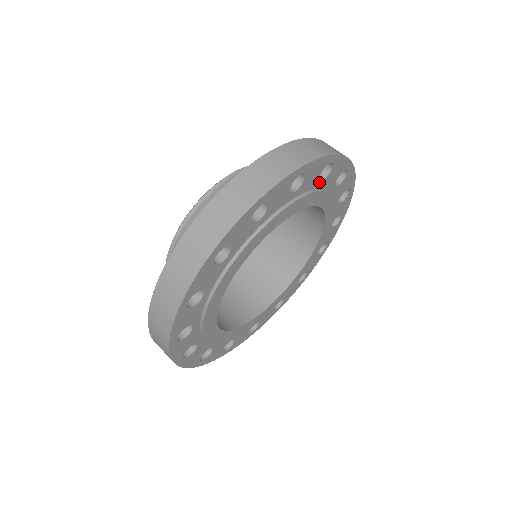
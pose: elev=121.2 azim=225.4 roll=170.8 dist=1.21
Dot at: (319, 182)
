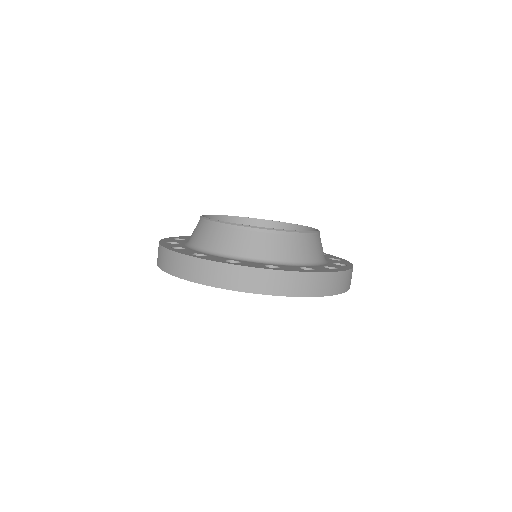
Dot at: occluded
